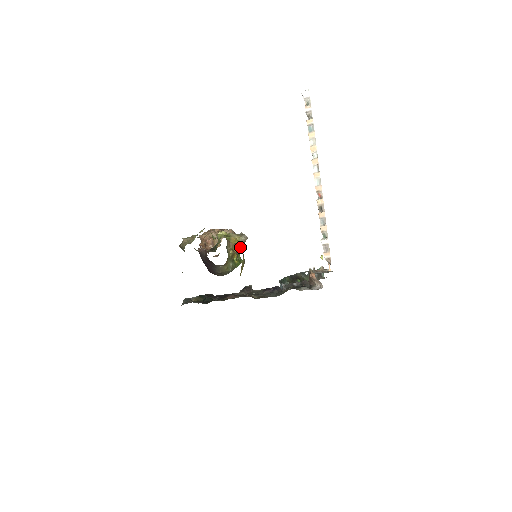
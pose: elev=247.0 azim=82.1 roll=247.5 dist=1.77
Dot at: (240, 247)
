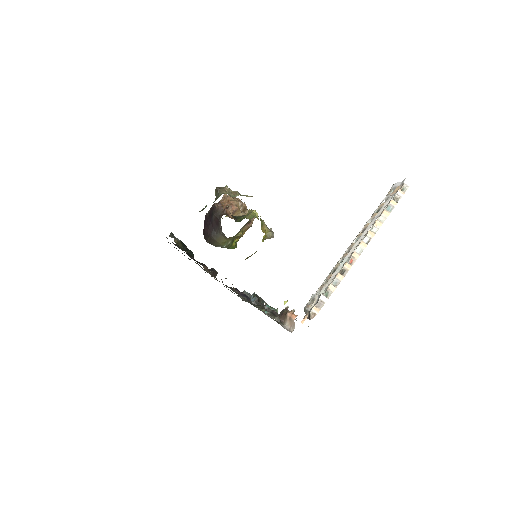
Dot at: (263, 239)
